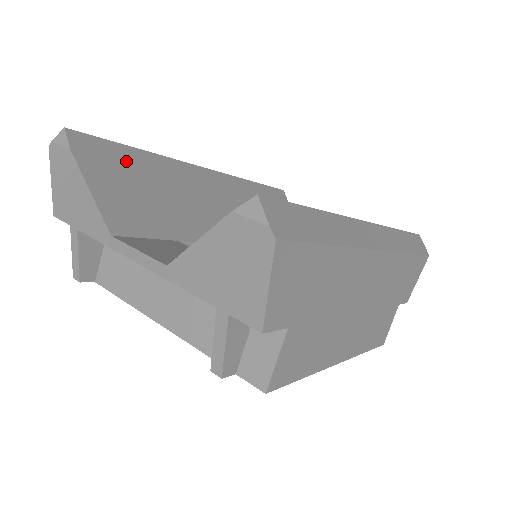
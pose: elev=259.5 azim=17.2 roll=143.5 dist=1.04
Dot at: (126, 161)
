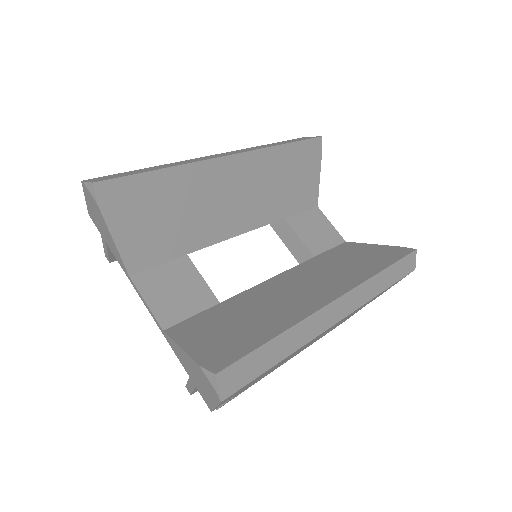
Dot at: (149, 191)
